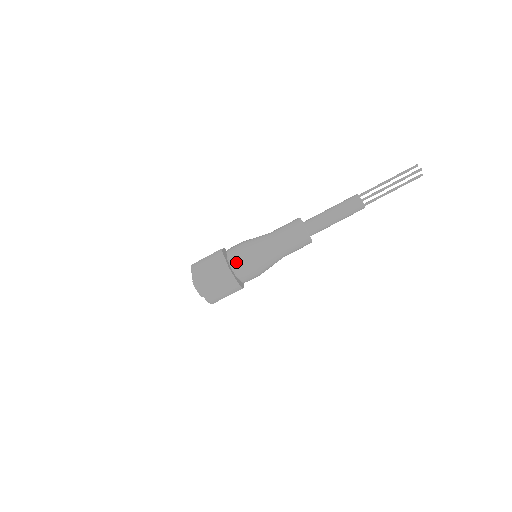
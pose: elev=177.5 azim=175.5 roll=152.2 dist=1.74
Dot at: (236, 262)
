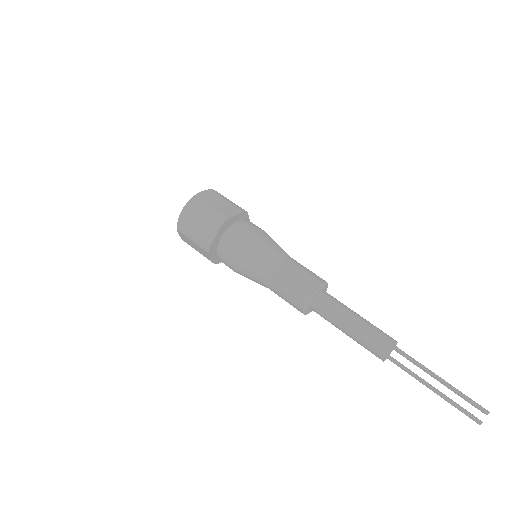
Dot at: (223, 249)
